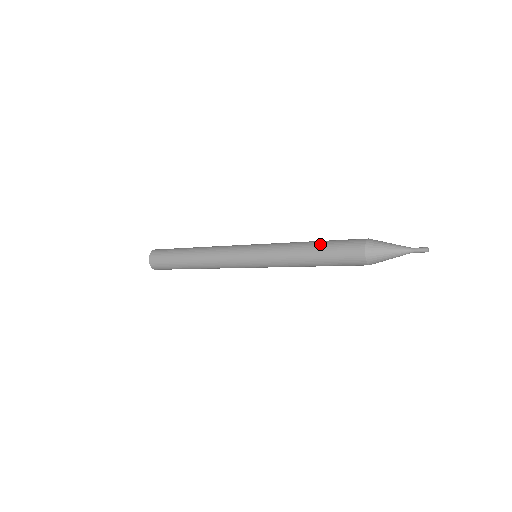
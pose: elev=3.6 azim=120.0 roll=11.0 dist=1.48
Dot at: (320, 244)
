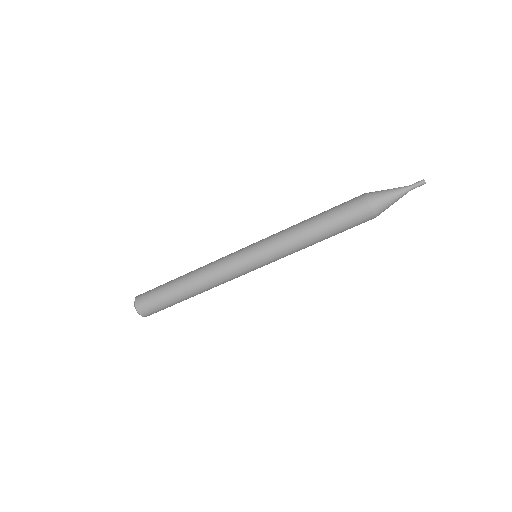
Dot at: (321, 213)
